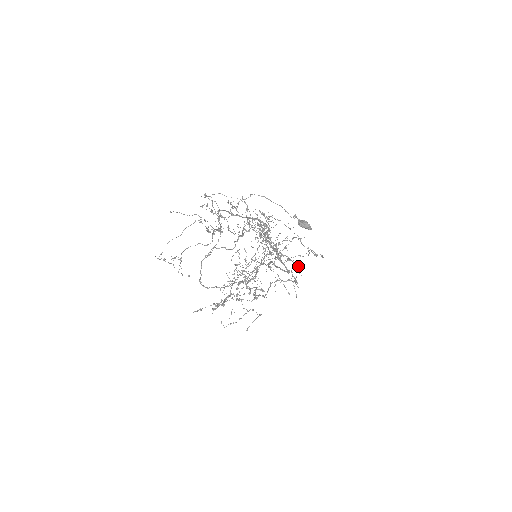
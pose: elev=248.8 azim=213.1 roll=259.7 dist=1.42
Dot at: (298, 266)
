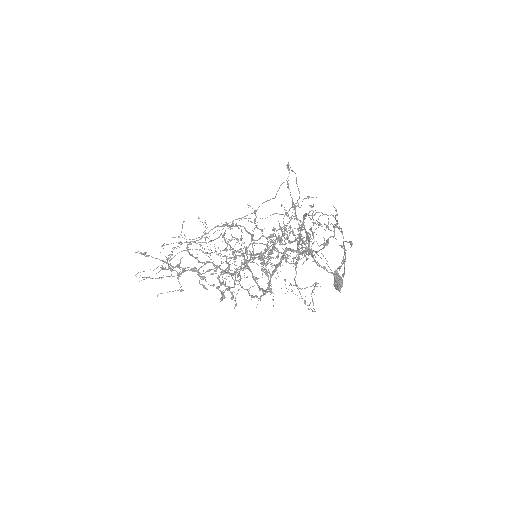
Dot at: (271, 288)
